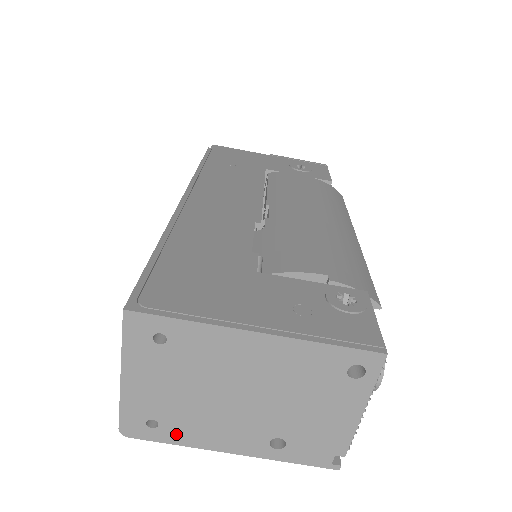
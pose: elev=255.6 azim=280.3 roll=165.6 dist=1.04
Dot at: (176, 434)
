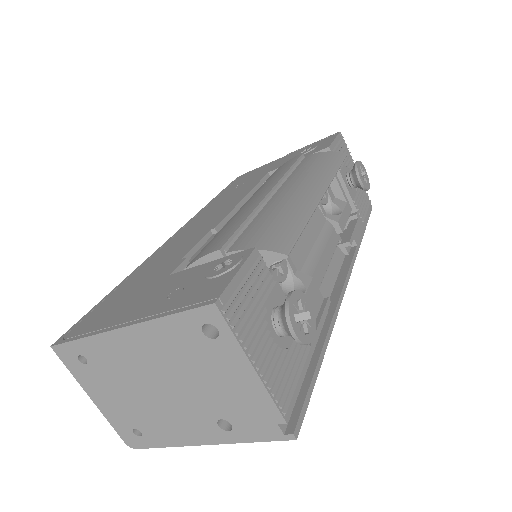
Dot at: (157, 437)
